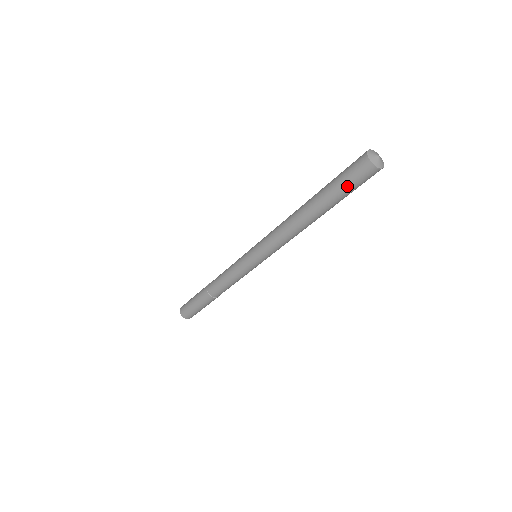
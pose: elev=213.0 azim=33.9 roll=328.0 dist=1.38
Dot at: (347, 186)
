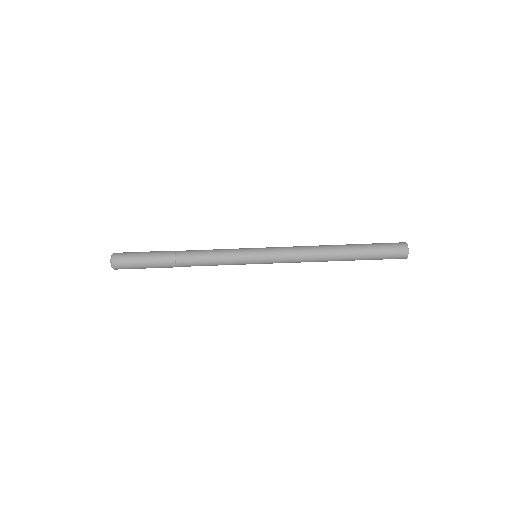
Dot at: (381, 249)
